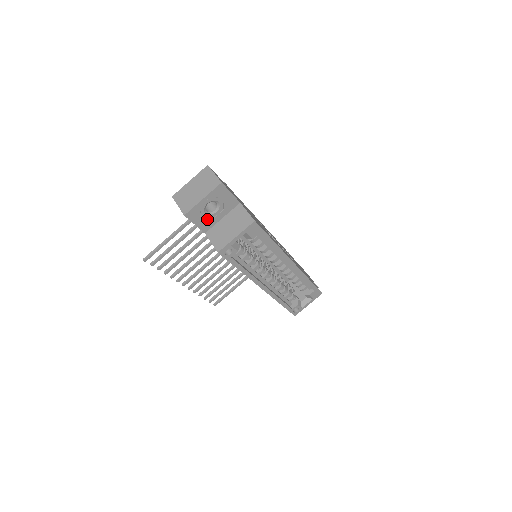
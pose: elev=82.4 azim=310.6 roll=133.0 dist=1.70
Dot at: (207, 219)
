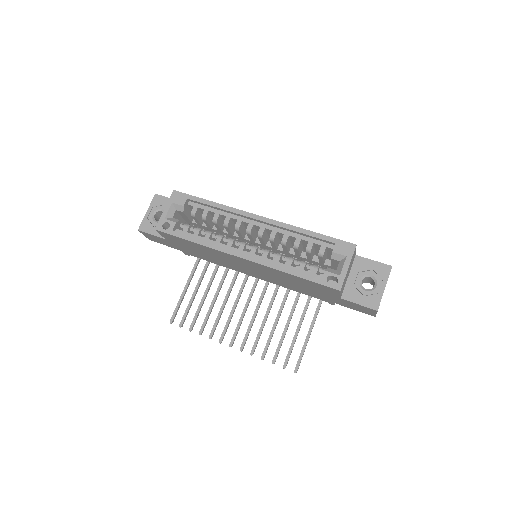
Dot at: occluded
